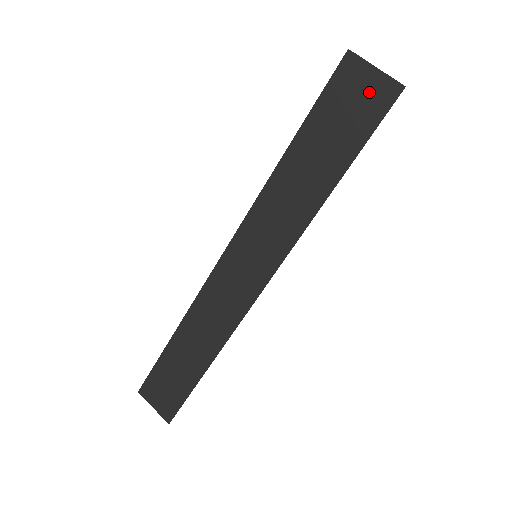
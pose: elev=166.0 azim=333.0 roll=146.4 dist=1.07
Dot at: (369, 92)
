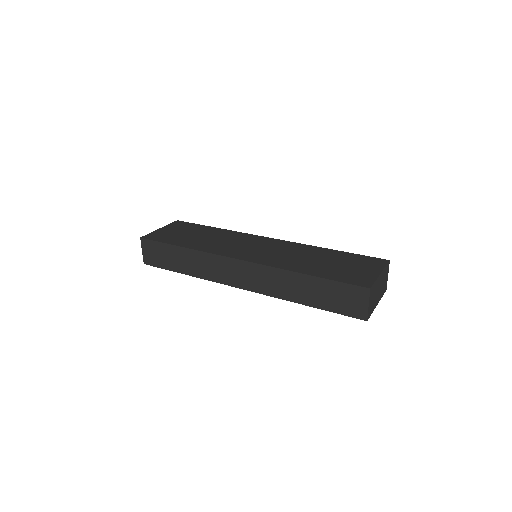
Dot at: (357, 306)
